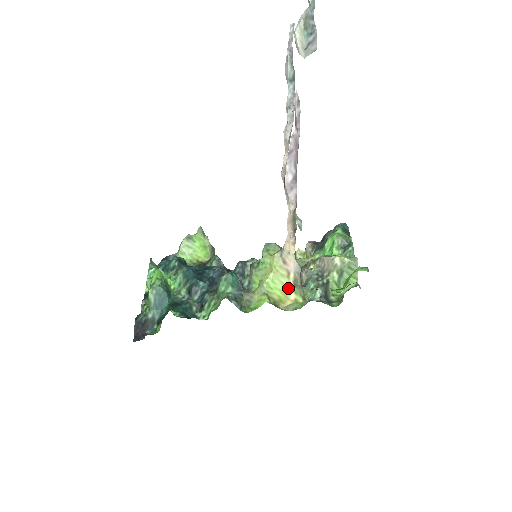
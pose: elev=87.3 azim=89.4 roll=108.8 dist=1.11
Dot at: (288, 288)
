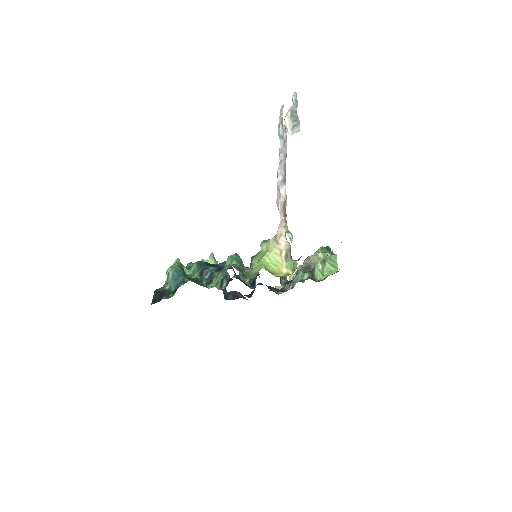
Dot at: (281, 264)
